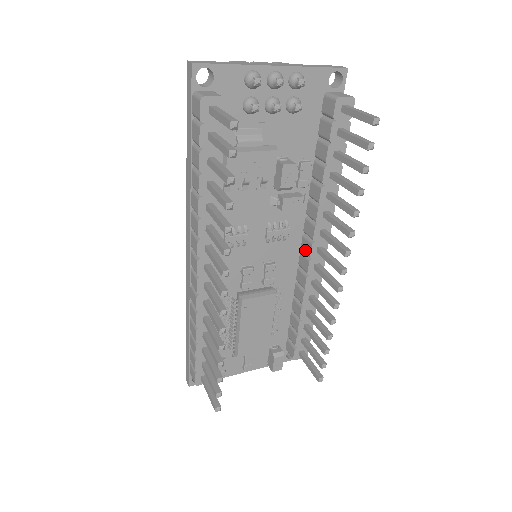
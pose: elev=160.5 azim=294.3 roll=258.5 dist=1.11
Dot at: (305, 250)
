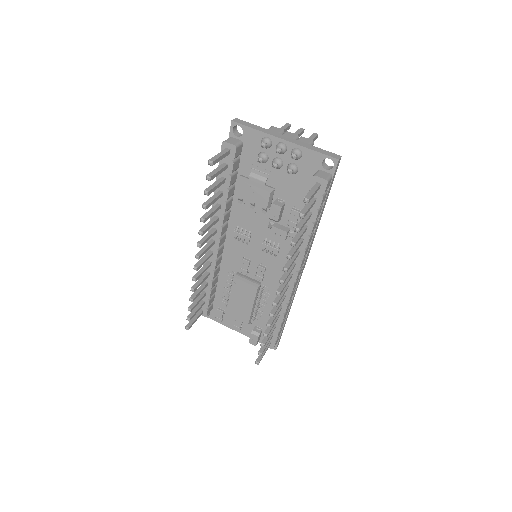
Dot at: occluded
